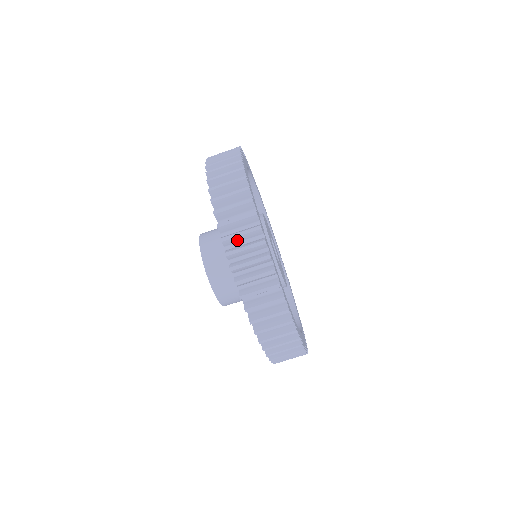
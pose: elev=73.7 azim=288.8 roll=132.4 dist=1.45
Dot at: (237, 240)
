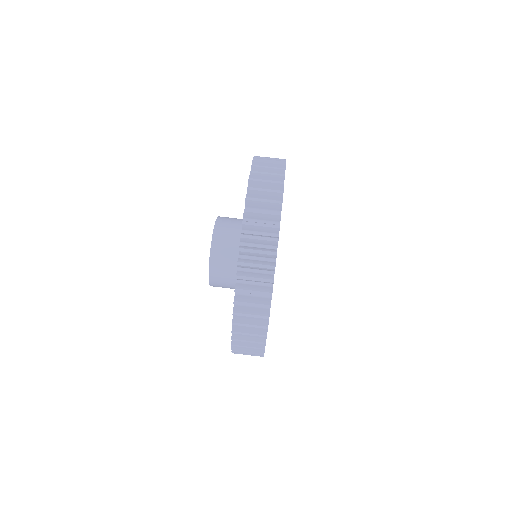
Dot at: (262, 179)
